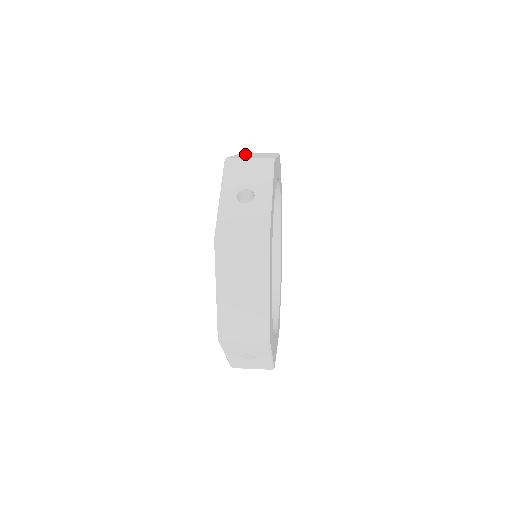
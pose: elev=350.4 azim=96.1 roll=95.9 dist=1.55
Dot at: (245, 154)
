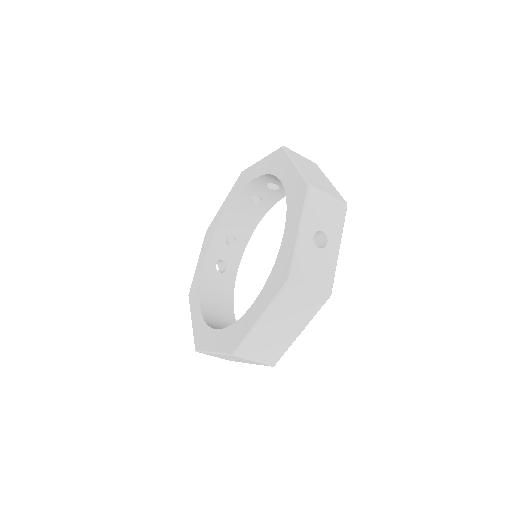
Dot at: occluded
